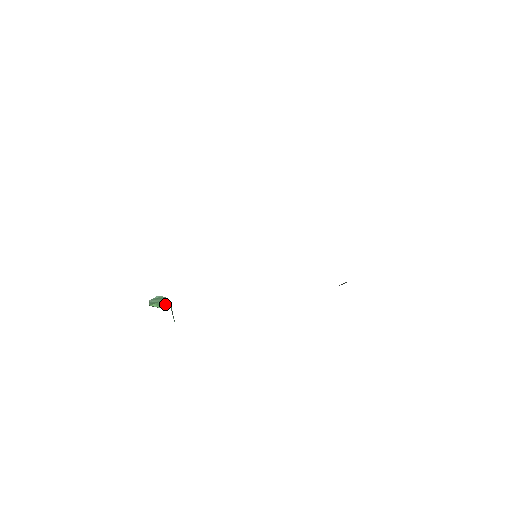
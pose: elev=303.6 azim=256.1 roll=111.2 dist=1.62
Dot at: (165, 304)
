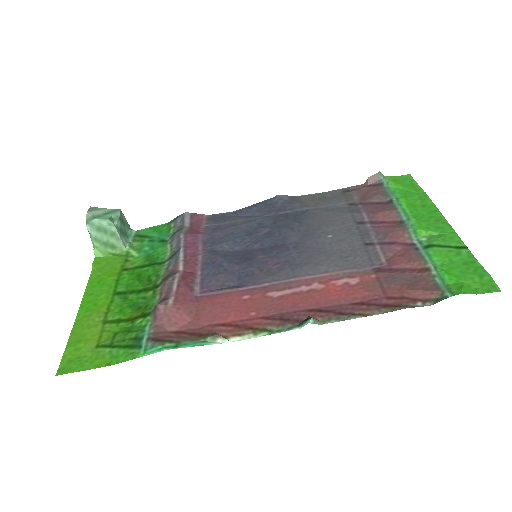
Dot at: (117, 247)
